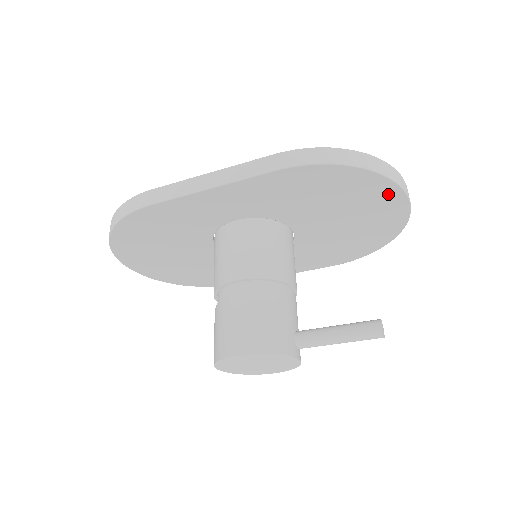
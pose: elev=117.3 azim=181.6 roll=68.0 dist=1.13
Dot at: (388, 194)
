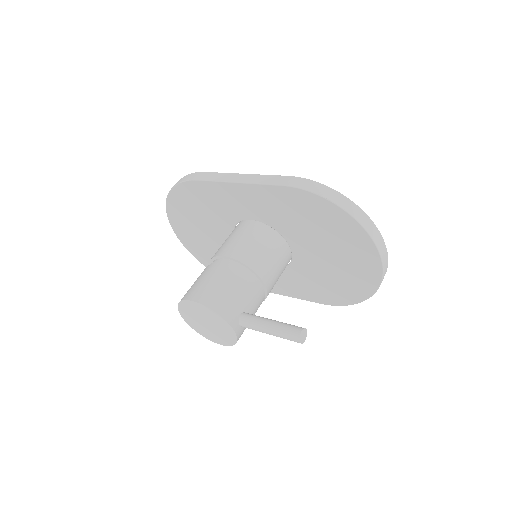
Dot at: (364, 245)
